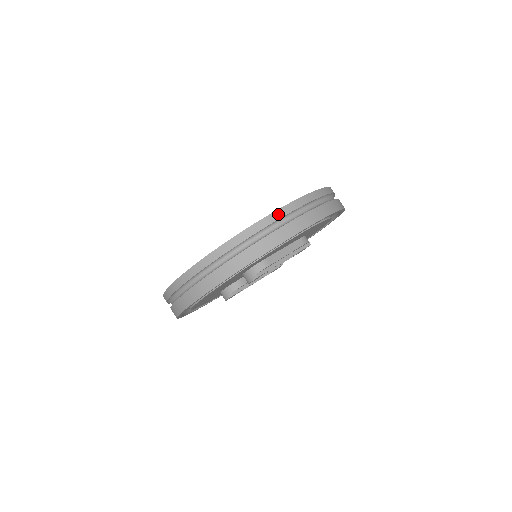
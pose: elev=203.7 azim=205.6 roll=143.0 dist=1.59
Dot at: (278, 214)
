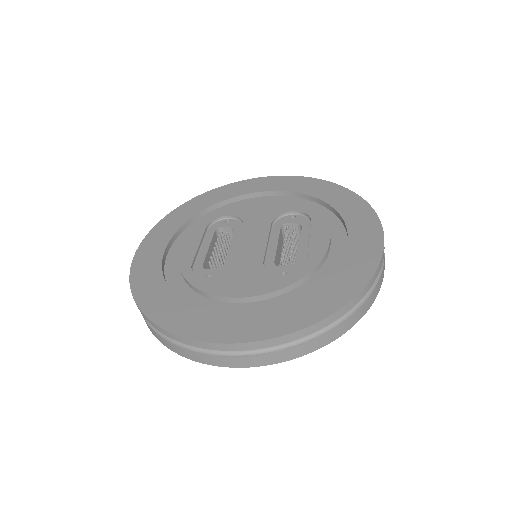
Dot at: (382, 261)
